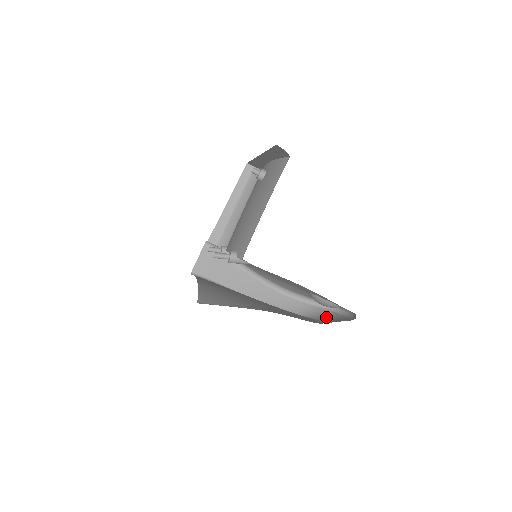
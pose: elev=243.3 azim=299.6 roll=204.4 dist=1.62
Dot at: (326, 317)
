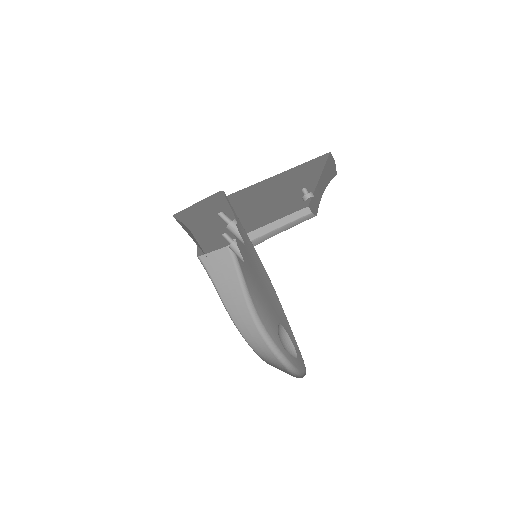
Dot at: occluded
